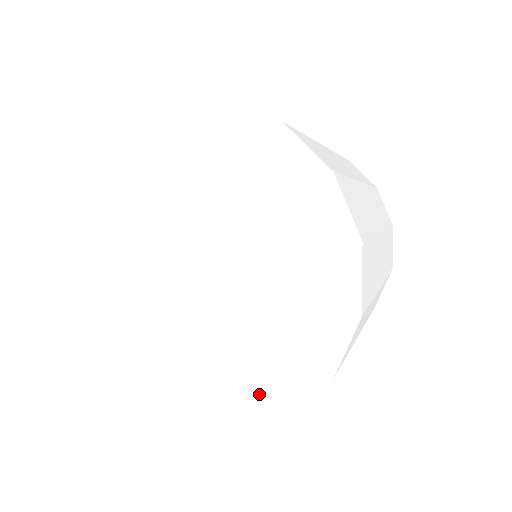
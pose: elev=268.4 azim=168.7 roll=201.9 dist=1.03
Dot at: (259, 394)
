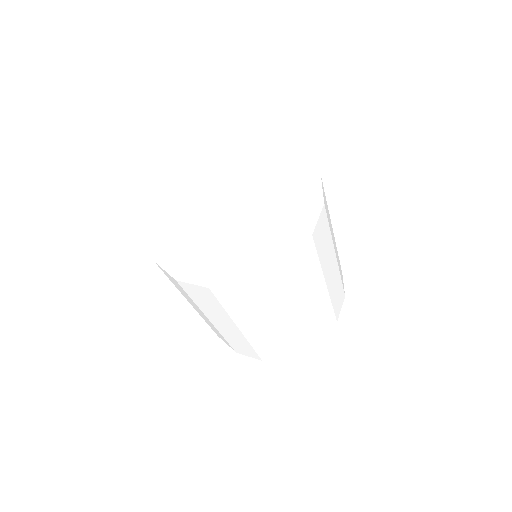
Dot at: (209, 270)
